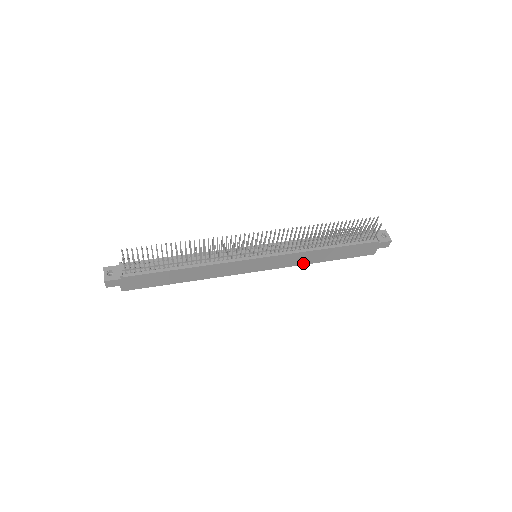
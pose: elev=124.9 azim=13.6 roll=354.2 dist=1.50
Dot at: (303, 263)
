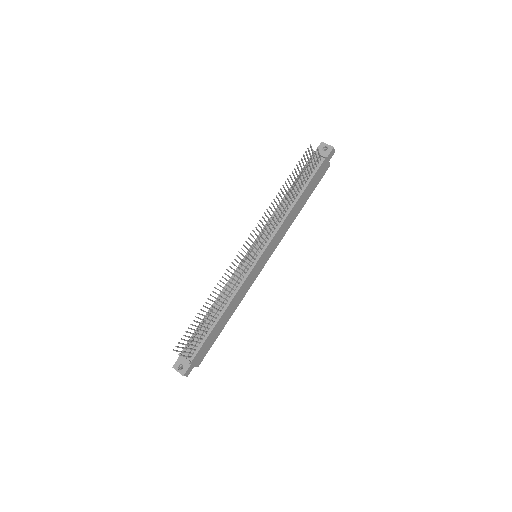
Dot at: (290, 225)
